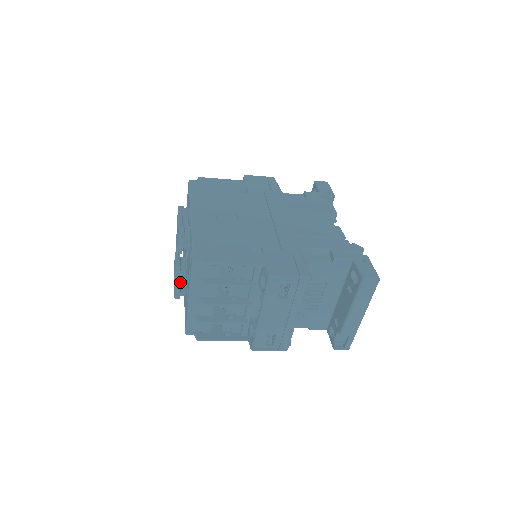
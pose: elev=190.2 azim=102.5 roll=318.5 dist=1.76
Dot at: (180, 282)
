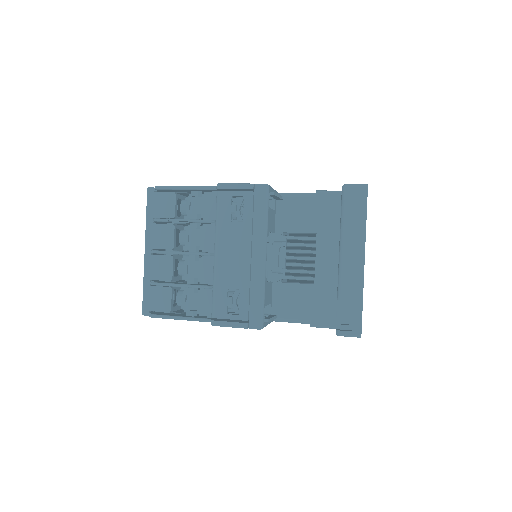
Dot at: occluded
